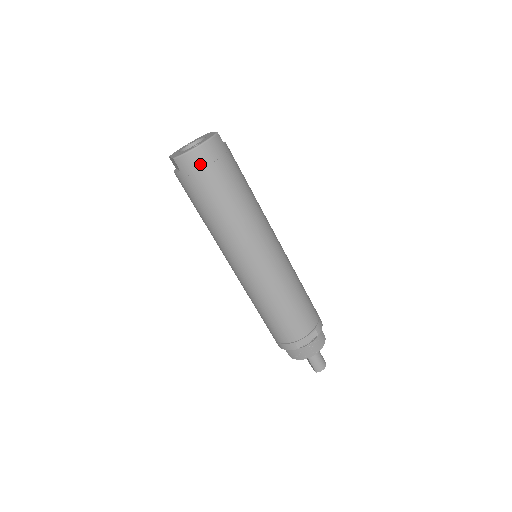
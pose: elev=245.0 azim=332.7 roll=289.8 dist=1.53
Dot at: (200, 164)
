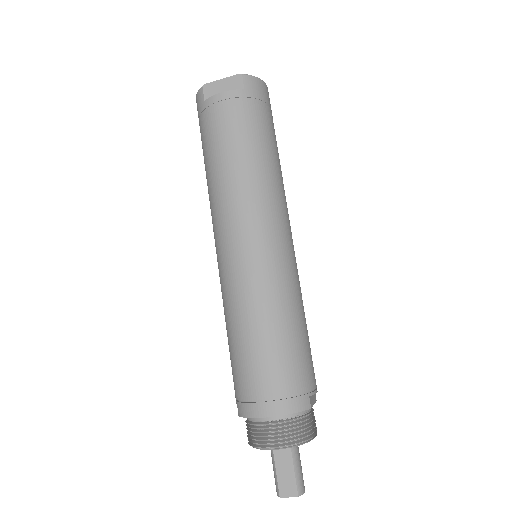
Dot at: (266, 99)
